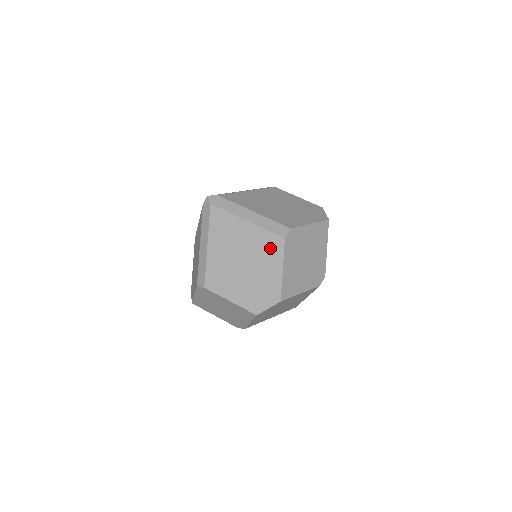
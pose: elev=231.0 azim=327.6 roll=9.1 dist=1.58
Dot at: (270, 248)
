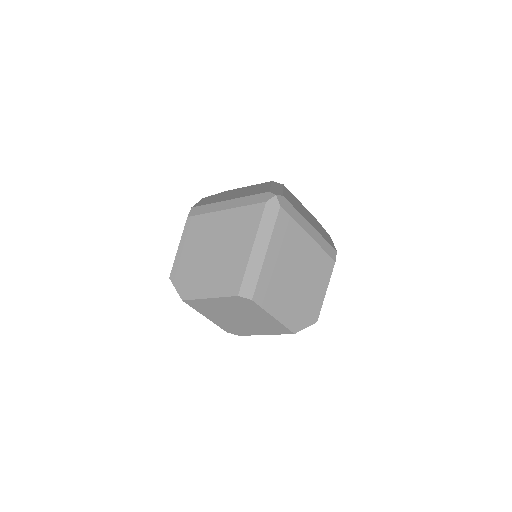
Dot at: (322, 269)
